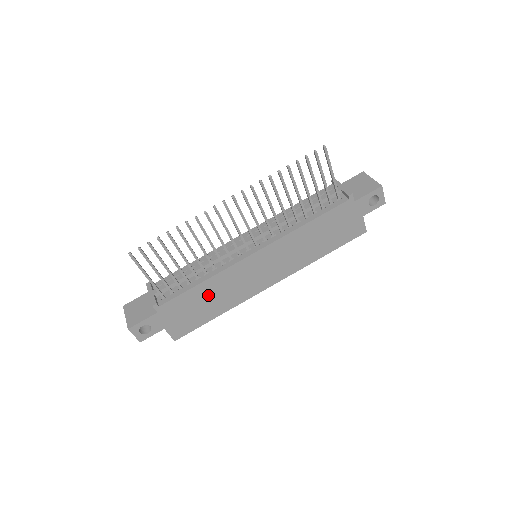
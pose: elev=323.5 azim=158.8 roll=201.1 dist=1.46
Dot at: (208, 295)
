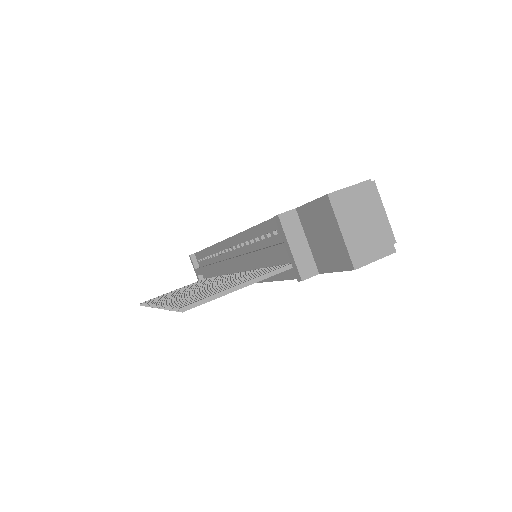
Dot at: occluded
